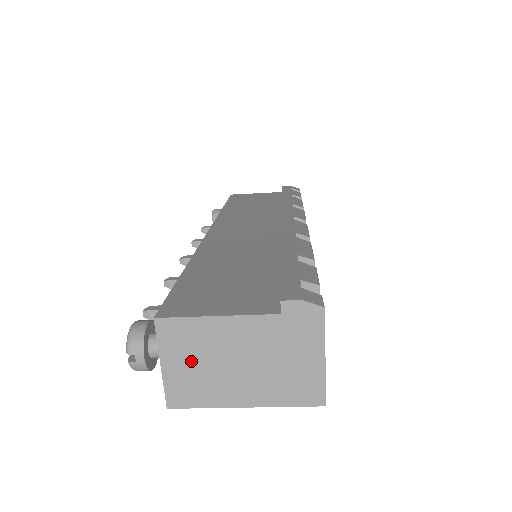
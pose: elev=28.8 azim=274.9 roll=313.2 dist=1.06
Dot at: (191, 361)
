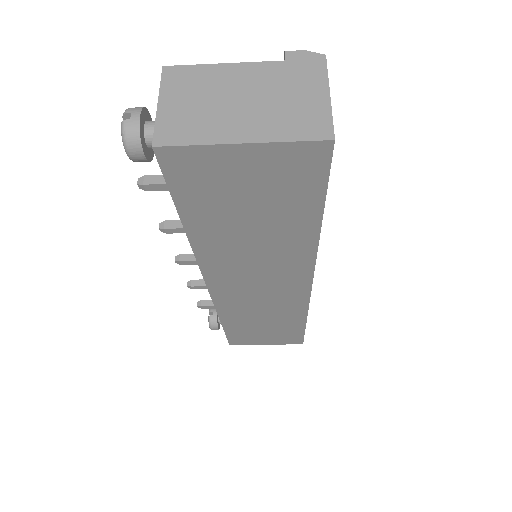
Dot at: (190, 100)
